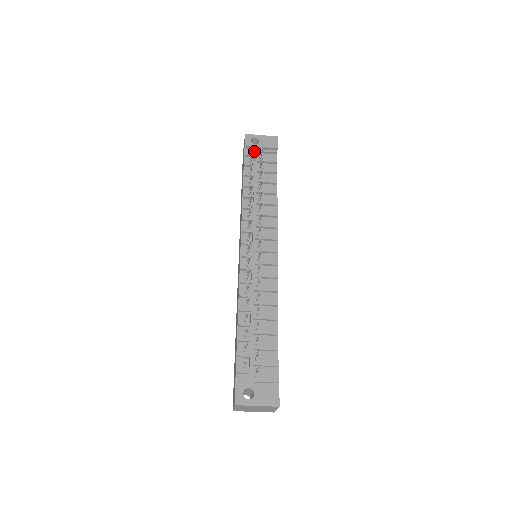
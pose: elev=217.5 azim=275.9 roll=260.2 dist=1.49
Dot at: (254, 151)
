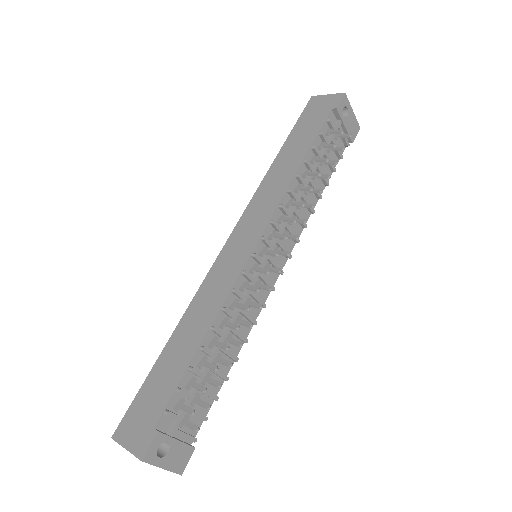
Dot at: (335, 122)
